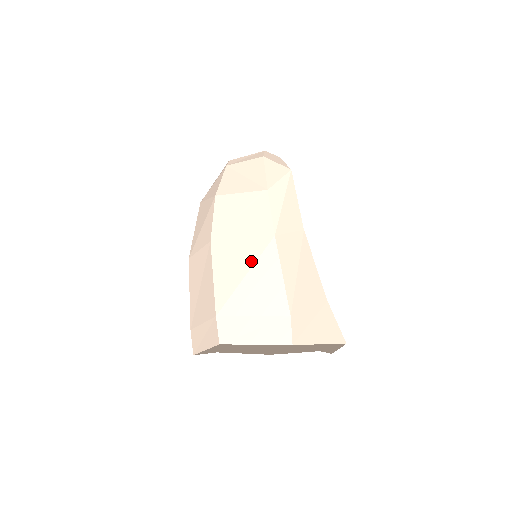
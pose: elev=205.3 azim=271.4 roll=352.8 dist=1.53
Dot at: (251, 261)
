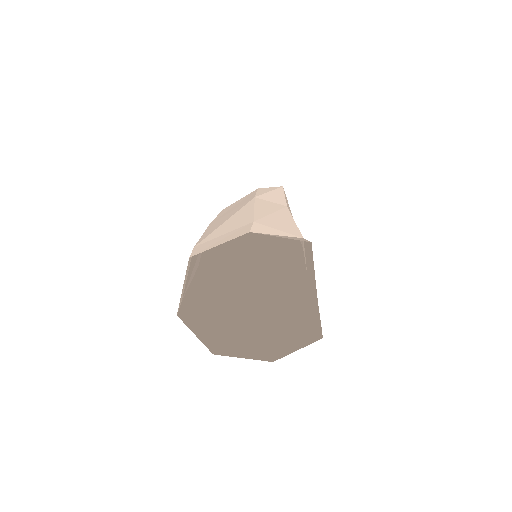
Dot at: (233, 214)
